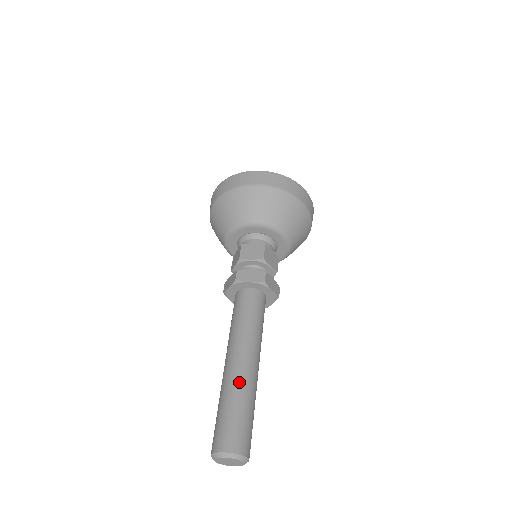
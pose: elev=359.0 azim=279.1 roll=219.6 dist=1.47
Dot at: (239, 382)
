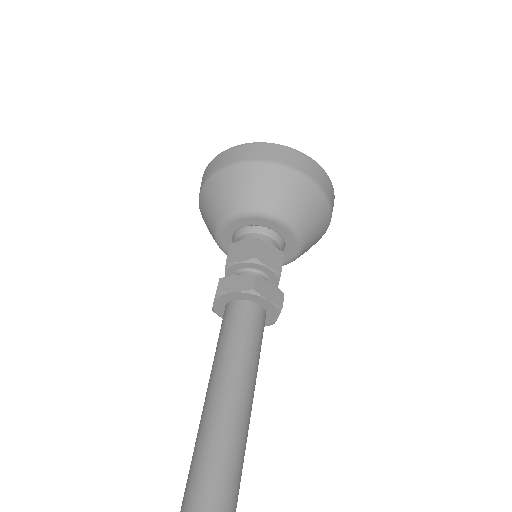
Dot at: (238, 444)
